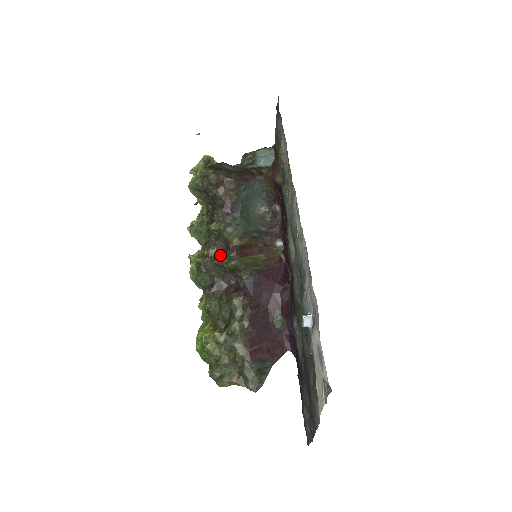
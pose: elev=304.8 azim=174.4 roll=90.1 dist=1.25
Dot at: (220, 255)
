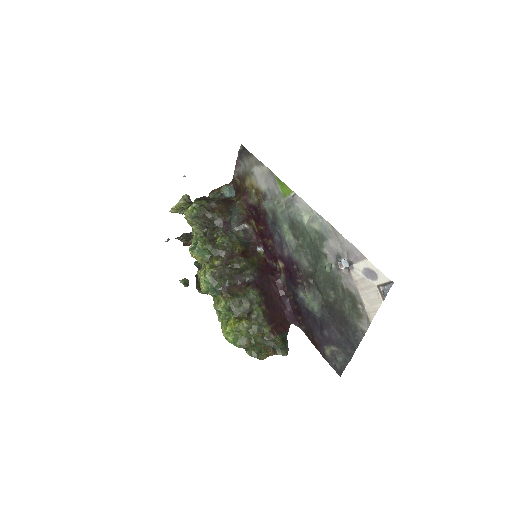
Dot at: (230, 261)
